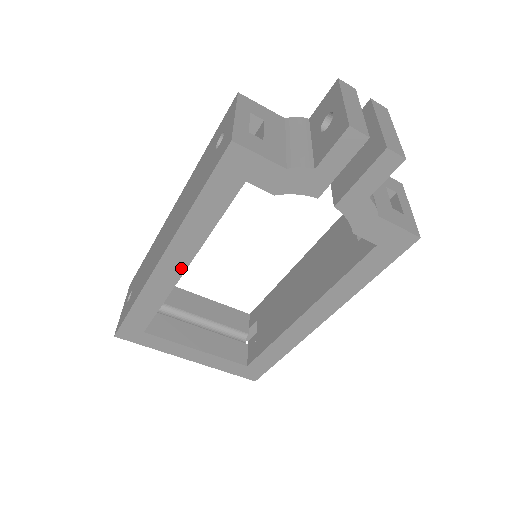
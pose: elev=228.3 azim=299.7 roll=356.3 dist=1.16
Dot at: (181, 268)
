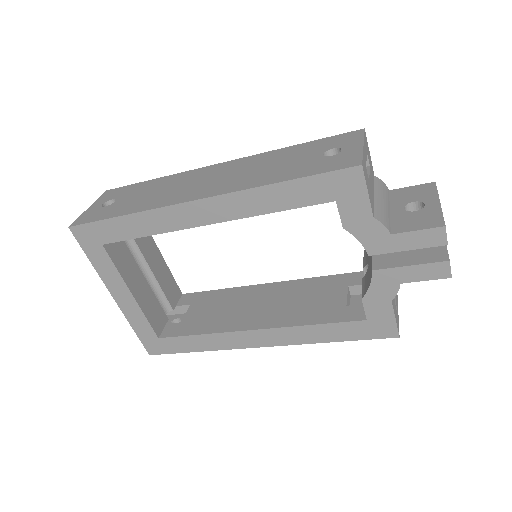
Dot at: (205, 220)
